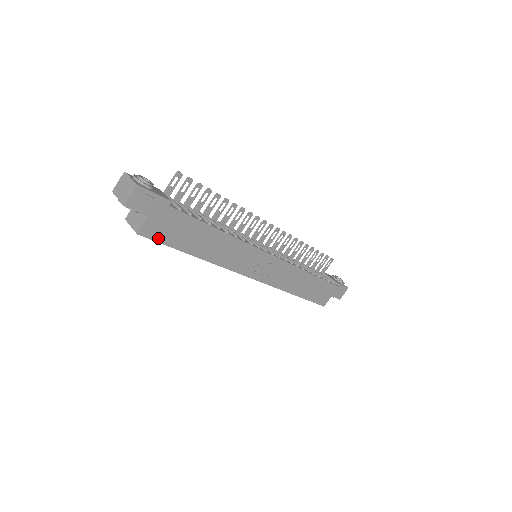
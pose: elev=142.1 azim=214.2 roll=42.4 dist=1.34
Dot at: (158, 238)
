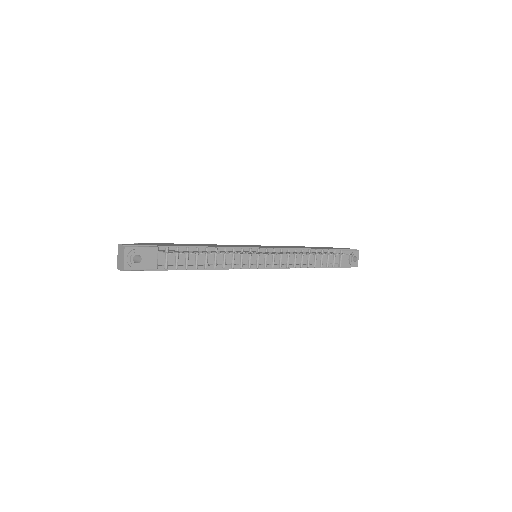
Dot at: occluded
